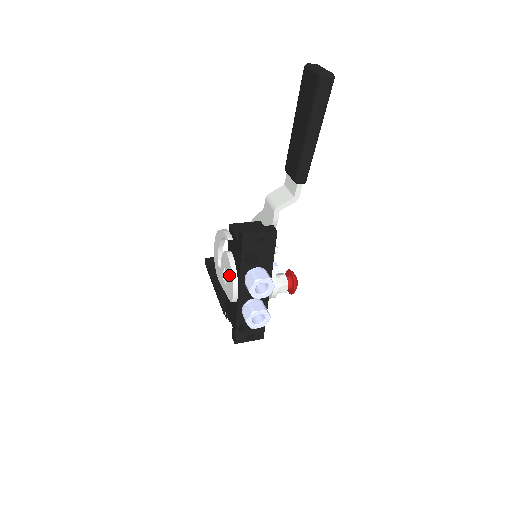
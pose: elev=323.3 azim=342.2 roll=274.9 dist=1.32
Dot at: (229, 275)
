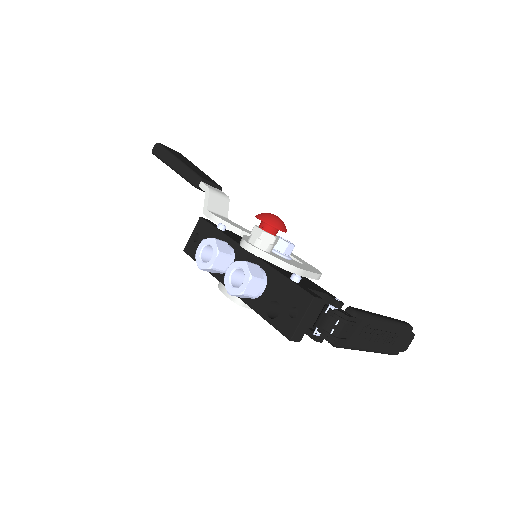
Dot at: occluded
